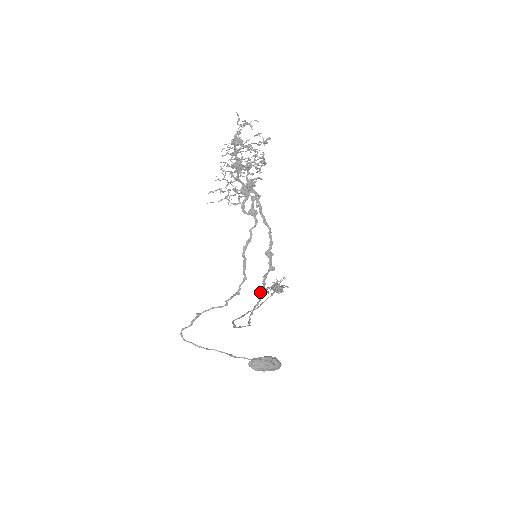
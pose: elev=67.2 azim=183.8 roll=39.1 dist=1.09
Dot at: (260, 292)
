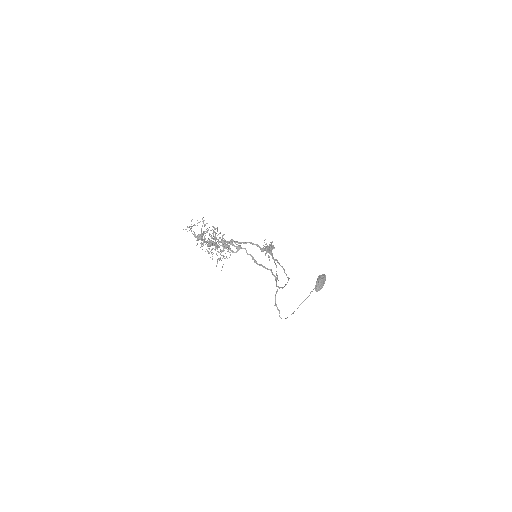
Dot at: occluded
